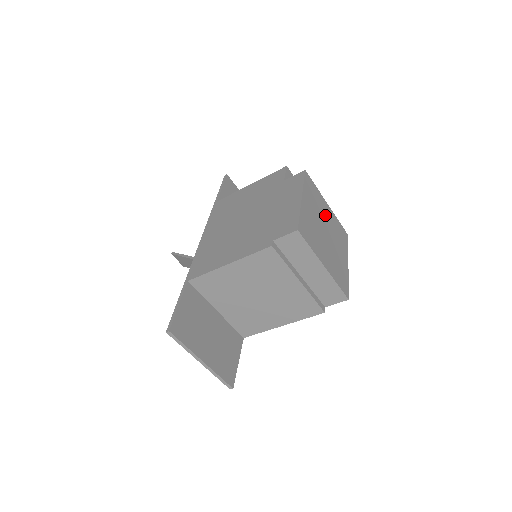
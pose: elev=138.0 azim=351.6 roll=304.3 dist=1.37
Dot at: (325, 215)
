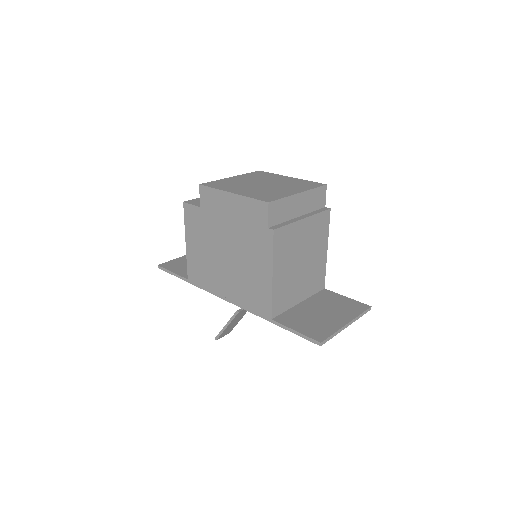
Dot at: (244, 181)
